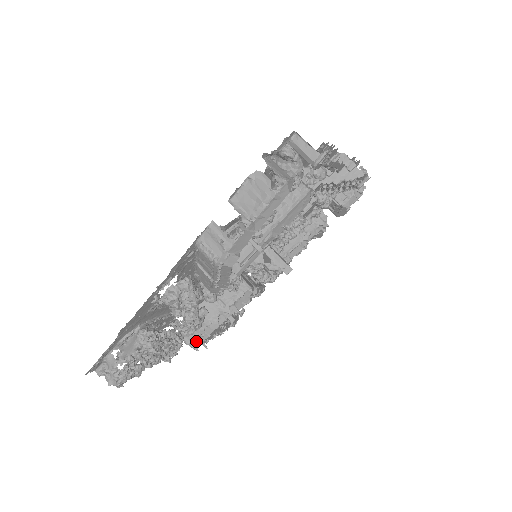
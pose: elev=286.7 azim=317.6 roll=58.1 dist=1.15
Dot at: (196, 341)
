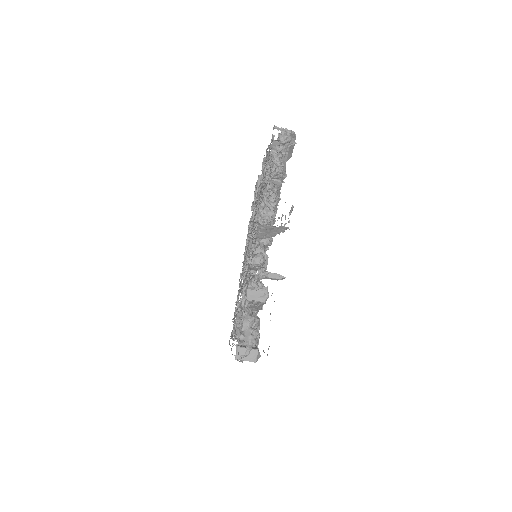
Dot at: occluded
